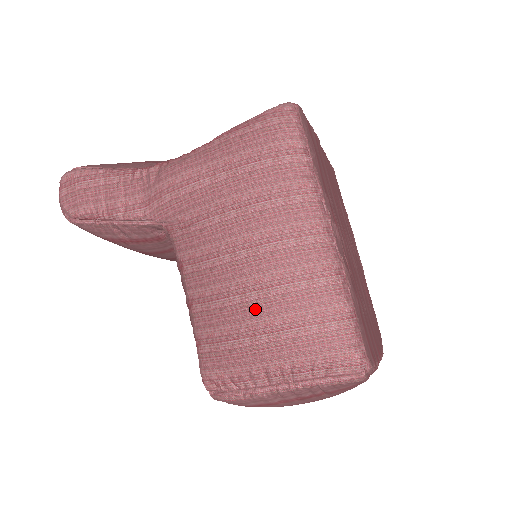
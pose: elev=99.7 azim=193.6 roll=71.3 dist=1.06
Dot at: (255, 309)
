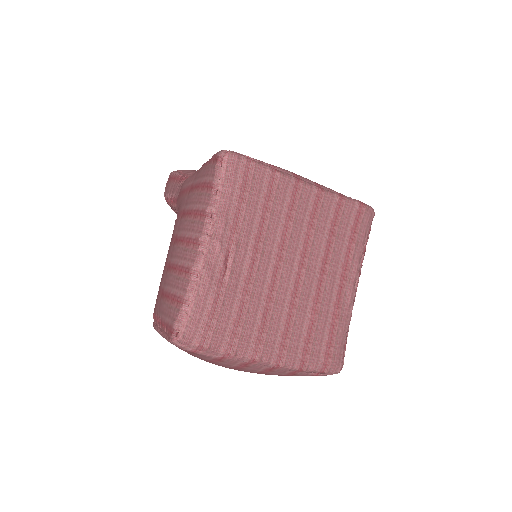
Dot at: (164, 278)
